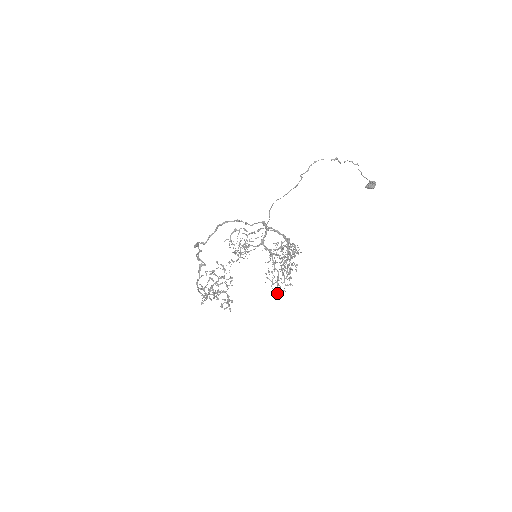
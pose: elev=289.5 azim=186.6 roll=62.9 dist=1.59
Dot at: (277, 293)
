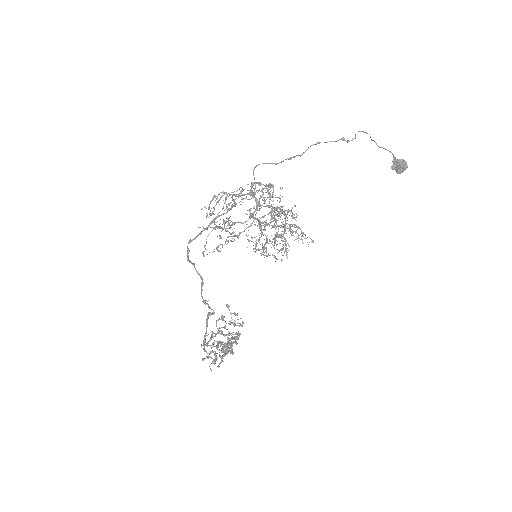
Dot at: occluded
